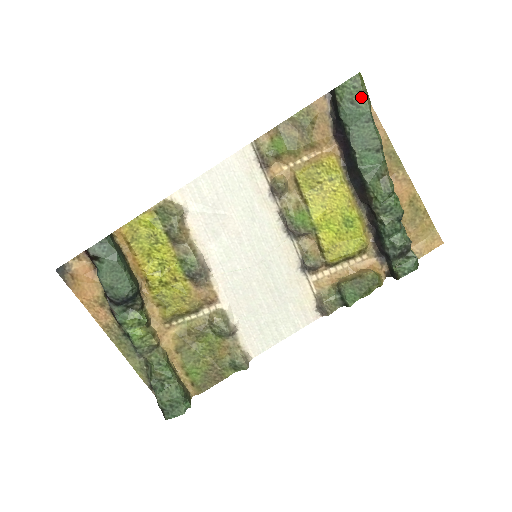
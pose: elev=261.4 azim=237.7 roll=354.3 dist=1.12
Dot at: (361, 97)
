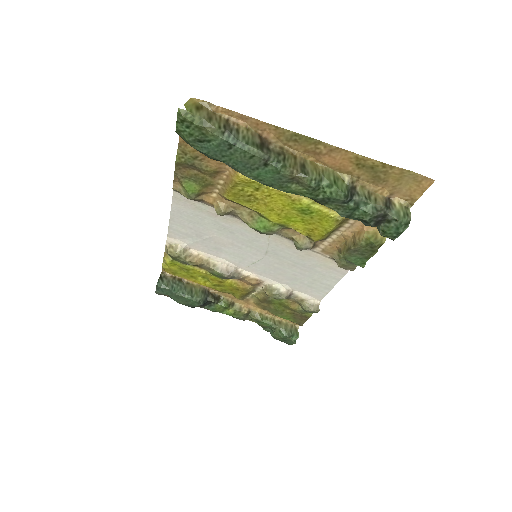
Dot at: (202, 132)
